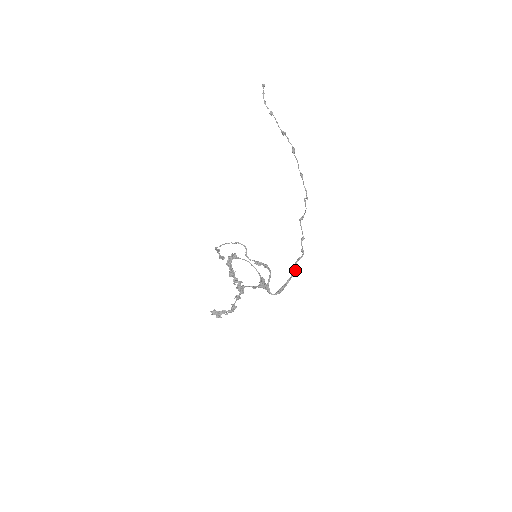
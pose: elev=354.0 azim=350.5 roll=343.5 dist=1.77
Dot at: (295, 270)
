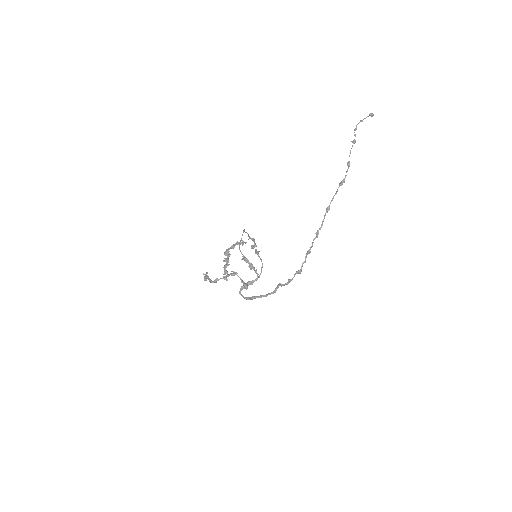
Dot at: (273, 293)
